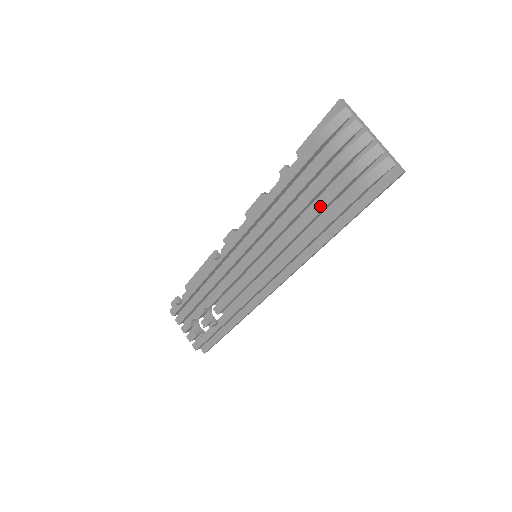
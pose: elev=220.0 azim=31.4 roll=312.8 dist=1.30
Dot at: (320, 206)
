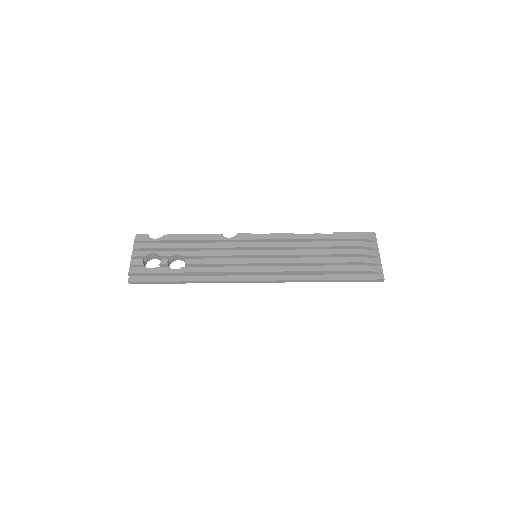
Dot at: (331, 260)
